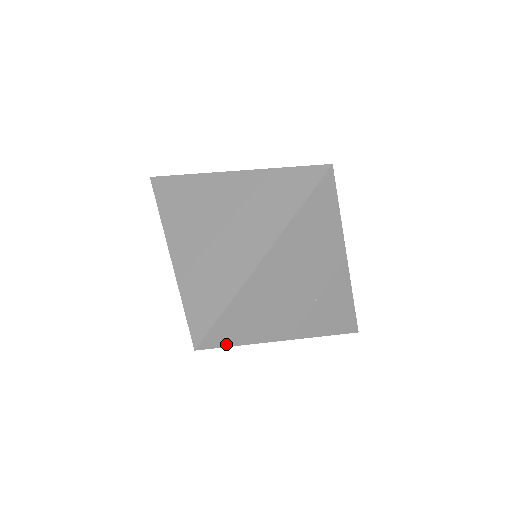
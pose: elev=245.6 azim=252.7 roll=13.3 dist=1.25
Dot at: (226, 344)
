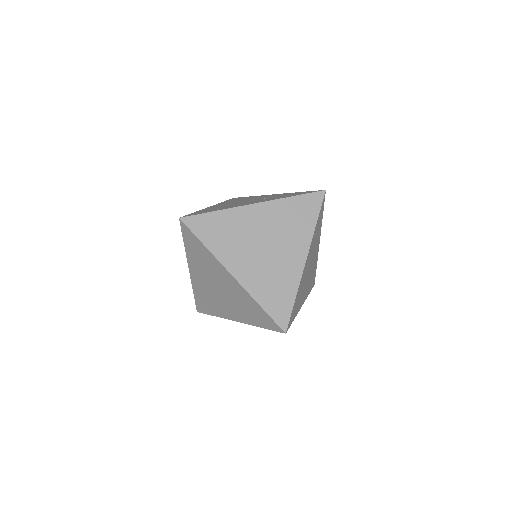
Dot at: (202, 213)
